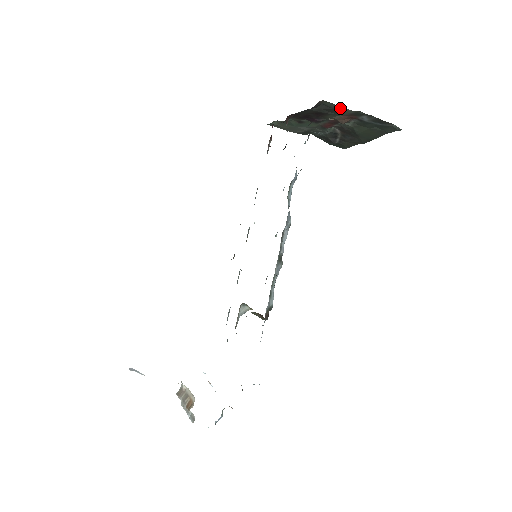
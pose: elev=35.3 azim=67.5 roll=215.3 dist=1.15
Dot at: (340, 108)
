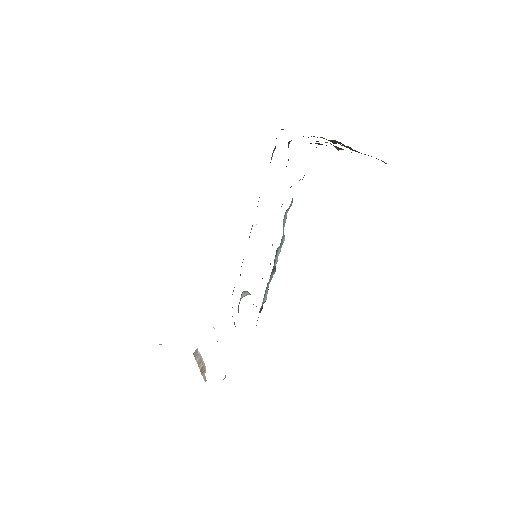
Dot at: occluded
